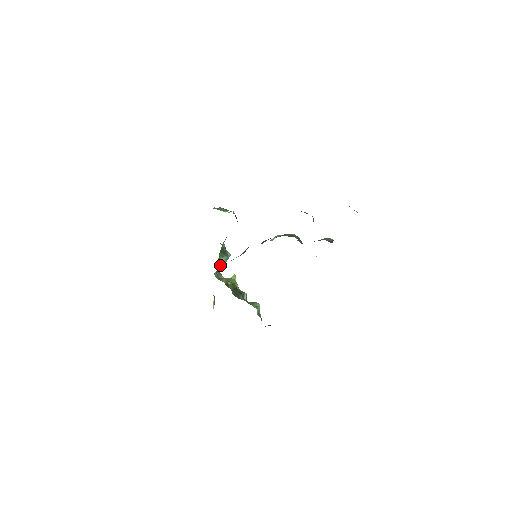
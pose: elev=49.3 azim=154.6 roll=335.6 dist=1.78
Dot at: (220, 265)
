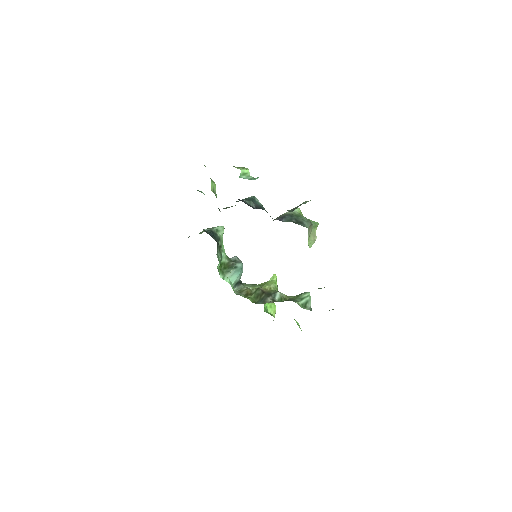
Dot at: (227, 281)
